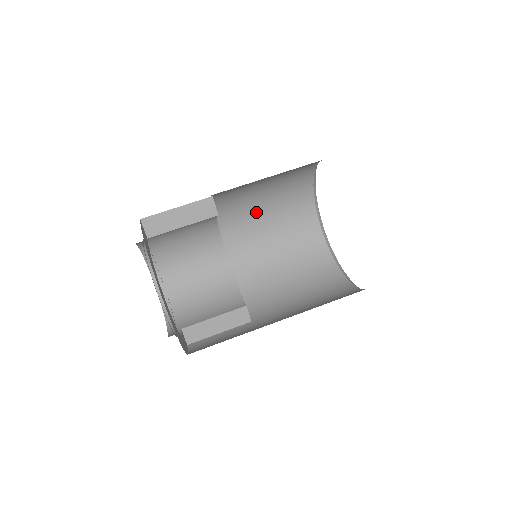
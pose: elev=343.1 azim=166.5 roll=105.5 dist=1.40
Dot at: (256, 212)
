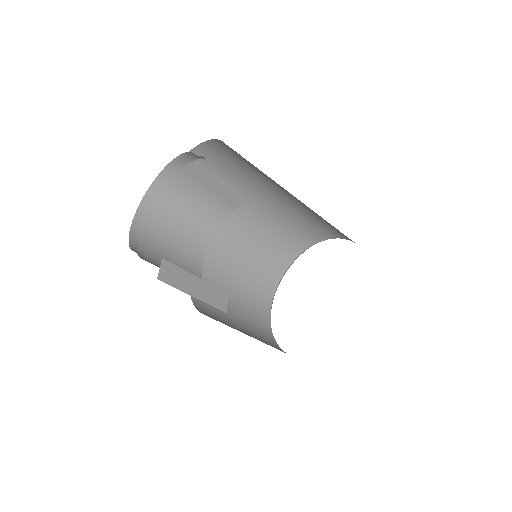
Dot at: (230, 269)
